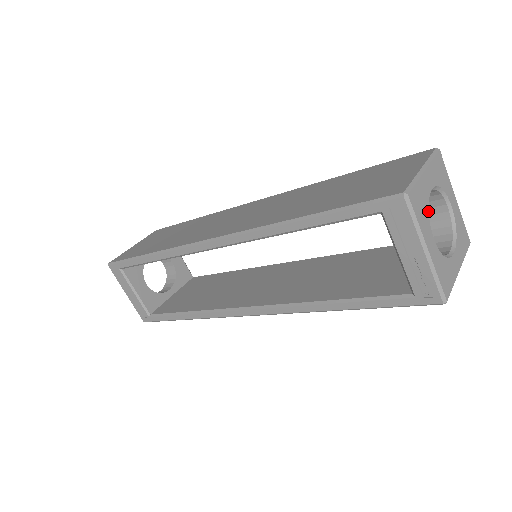
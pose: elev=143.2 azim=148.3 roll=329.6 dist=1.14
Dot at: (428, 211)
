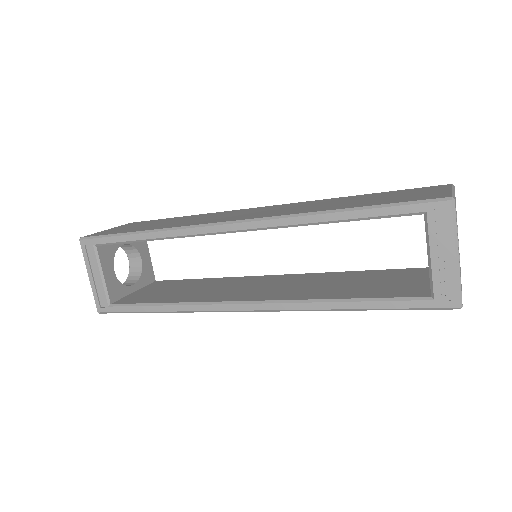
Dot at: occluded
